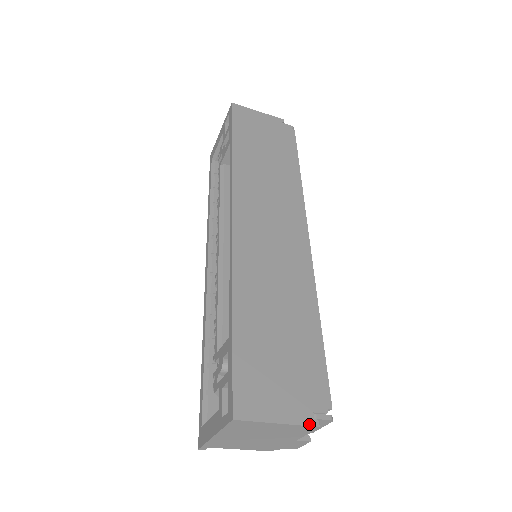
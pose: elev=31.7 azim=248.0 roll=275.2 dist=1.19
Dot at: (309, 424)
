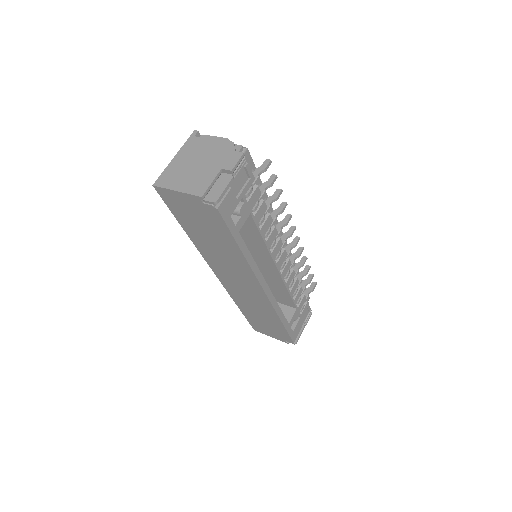
Dot at: occluded
